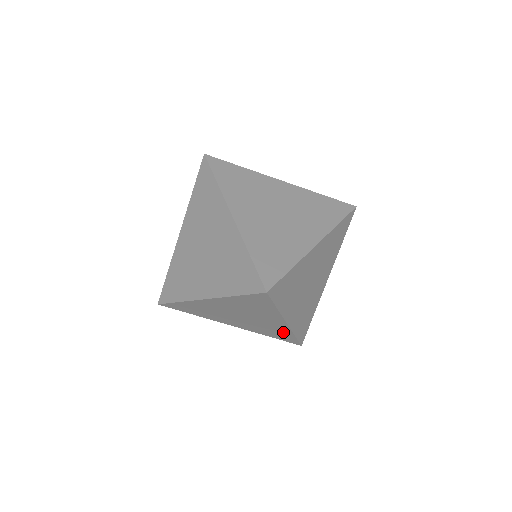
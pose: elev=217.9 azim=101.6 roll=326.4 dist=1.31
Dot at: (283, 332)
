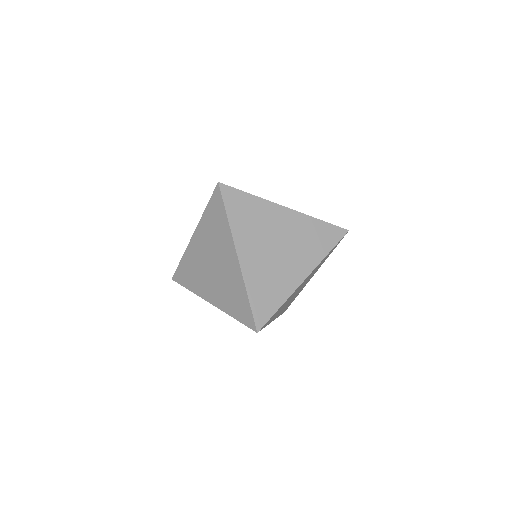
Dot at: occluded
